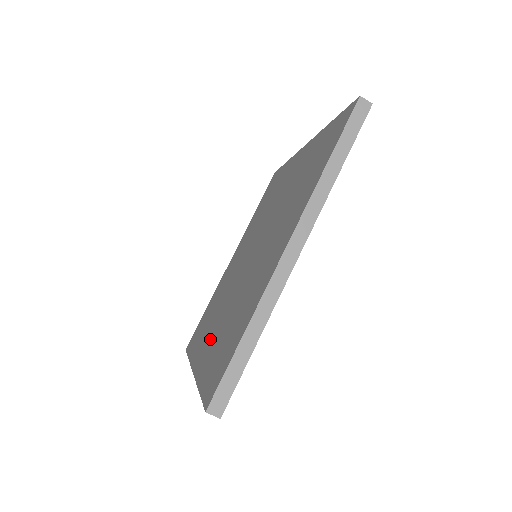
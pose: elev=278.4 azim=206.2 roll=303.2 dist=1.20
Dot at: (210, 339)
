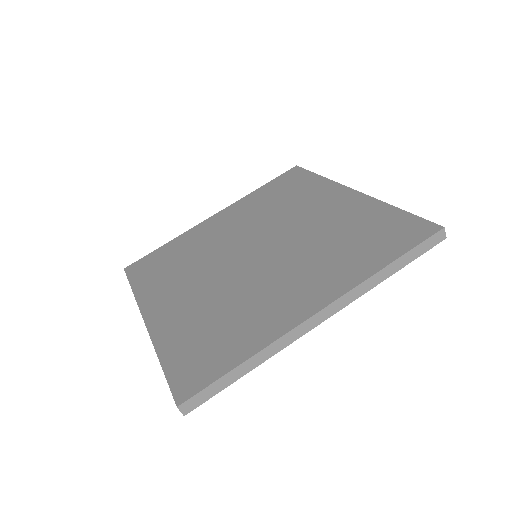
Dot at: (178, 305)
